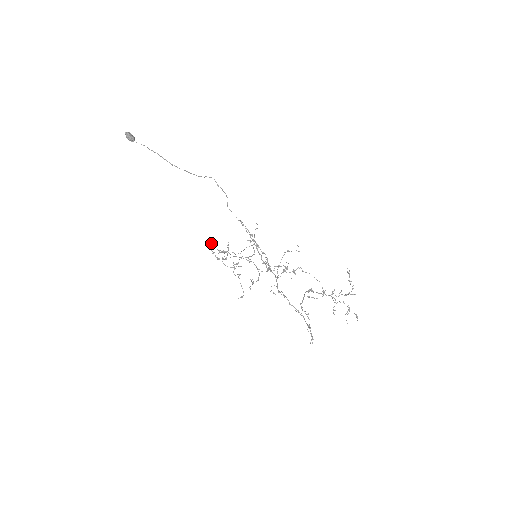
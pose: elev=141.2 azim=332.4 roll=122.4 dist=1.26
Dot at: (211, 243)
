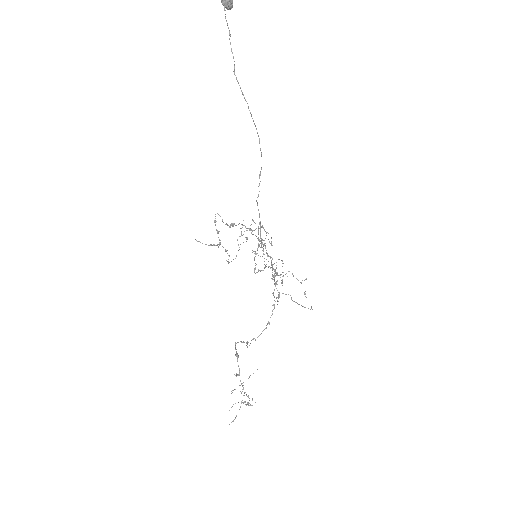
Dot at: (219, 215)
